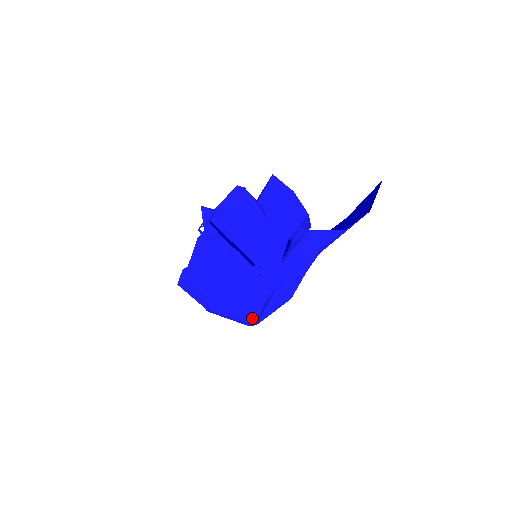
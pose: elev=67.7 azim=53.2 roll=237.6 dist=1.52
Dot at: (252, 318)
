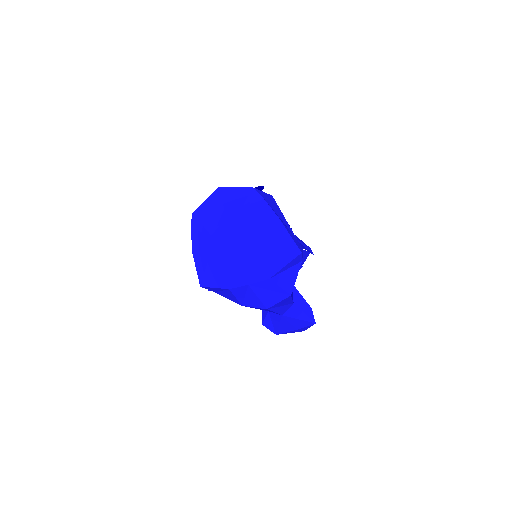
Dot at: (275, 264)
